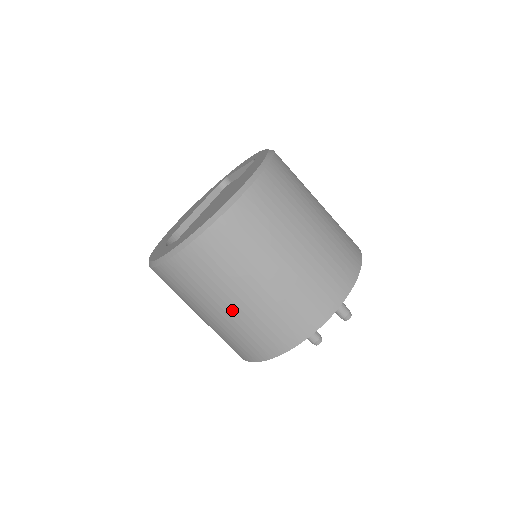
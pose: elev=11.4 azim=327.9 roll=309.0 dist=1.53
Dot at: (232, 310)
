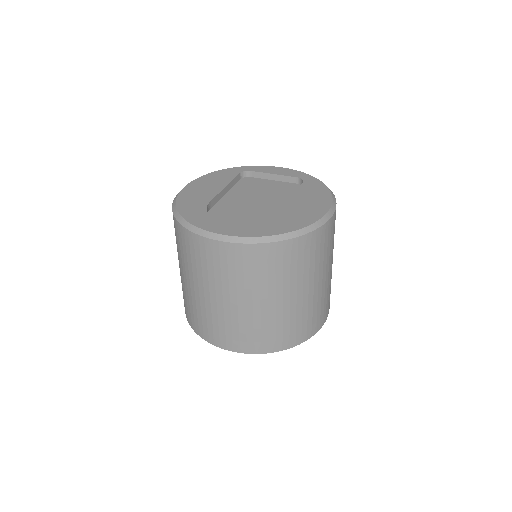
Dot at: (260, 306)
